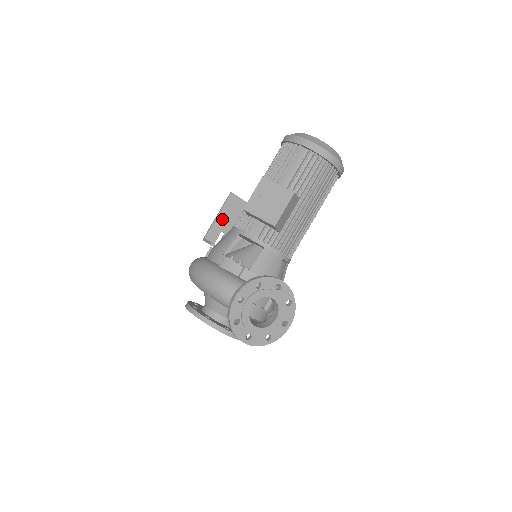
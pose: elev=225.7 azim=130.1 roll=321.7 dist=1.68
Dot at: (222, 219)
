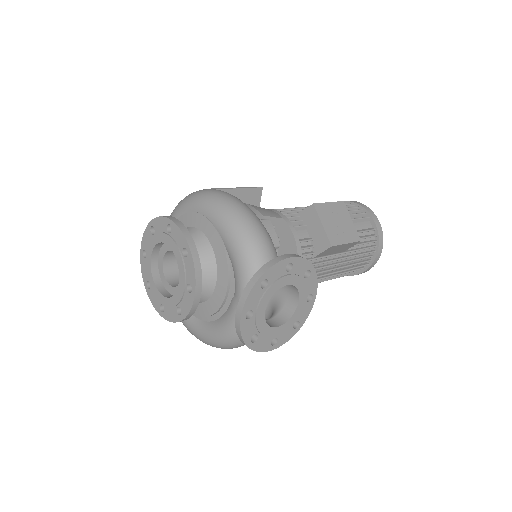
Dot at: (235, 196)
